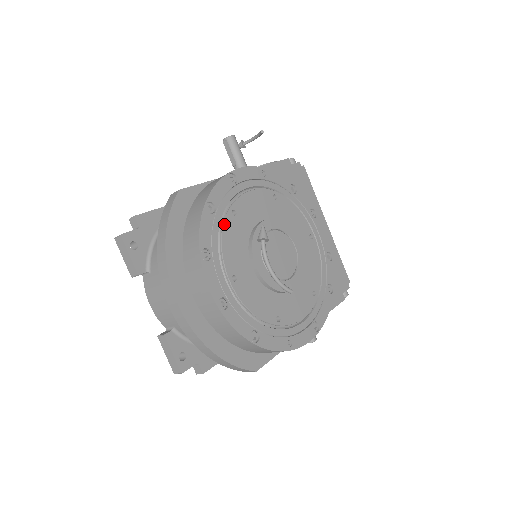
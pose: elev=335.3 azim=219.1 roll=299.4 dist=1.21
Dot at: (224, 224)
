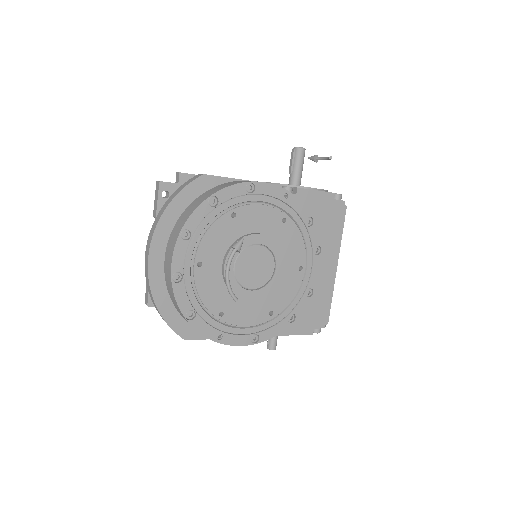
Dot at: (218, 219)
